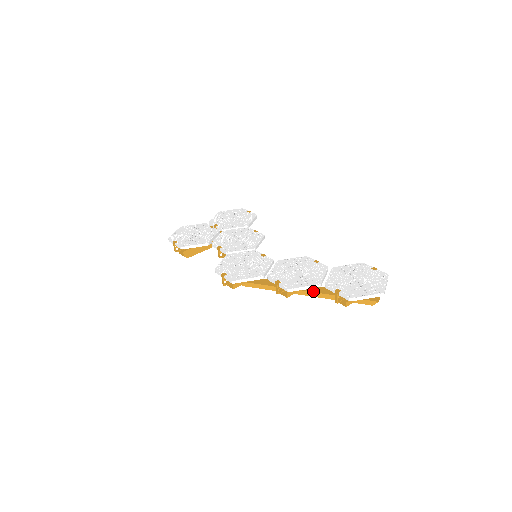
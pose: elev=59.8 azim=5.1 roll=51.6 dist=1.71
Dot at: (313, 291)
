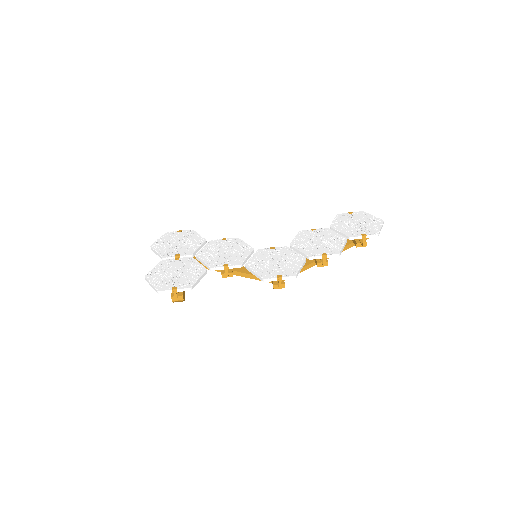
Dot at: occluded
